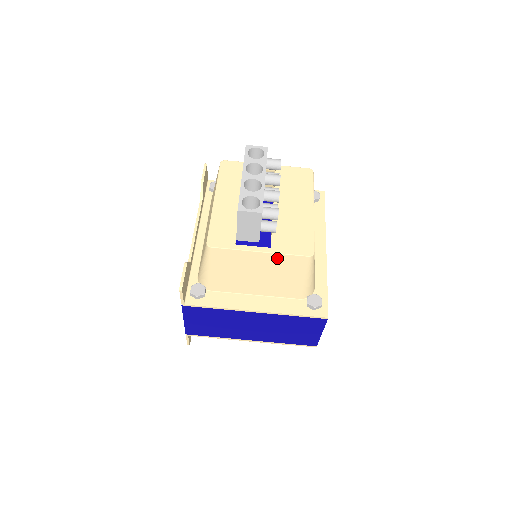
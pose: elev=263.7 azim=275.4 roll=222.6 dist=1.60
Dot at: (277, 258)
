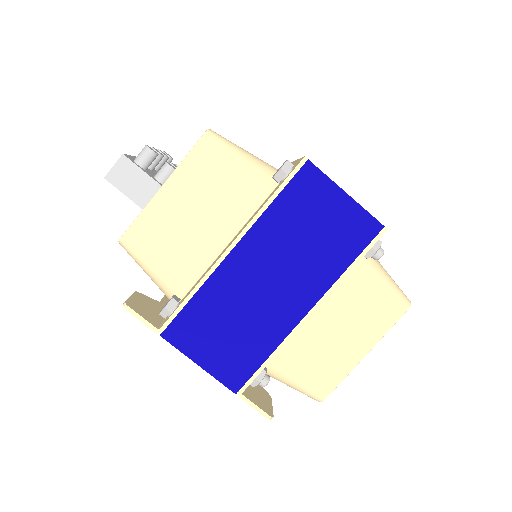
Dot at: (183, 173)
